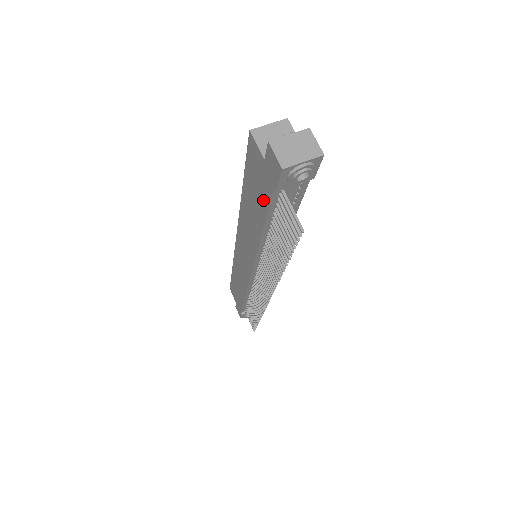
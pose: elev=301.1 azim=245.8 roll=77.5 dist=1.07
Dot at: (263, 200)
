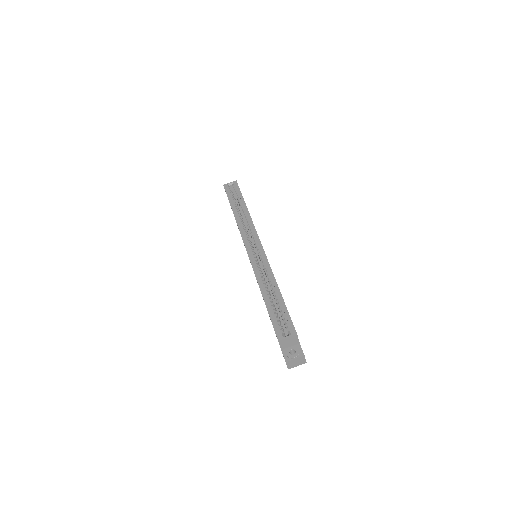
Dot at: occluded
